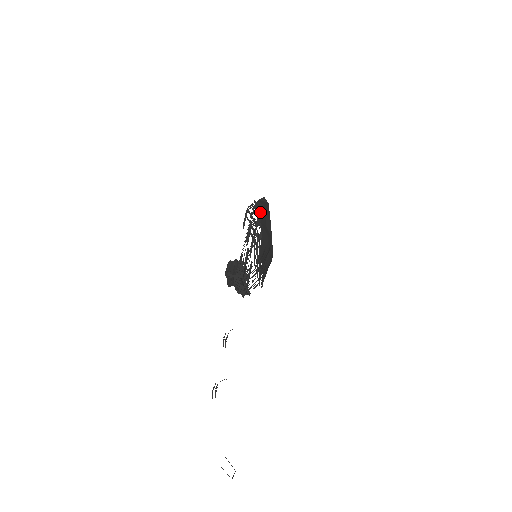
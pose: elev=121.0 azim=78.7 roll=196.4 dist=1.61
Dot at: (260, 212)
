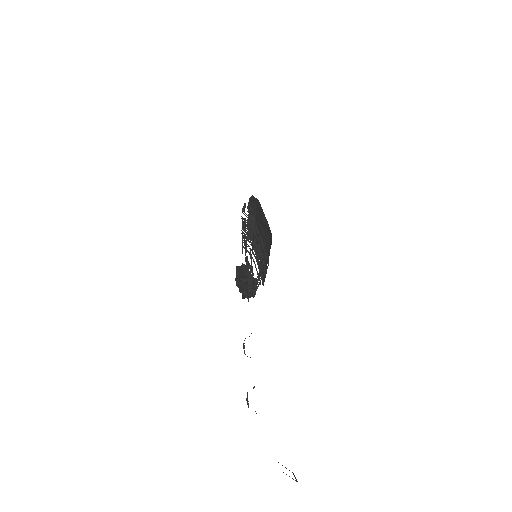
Dot at: (256, 211)
